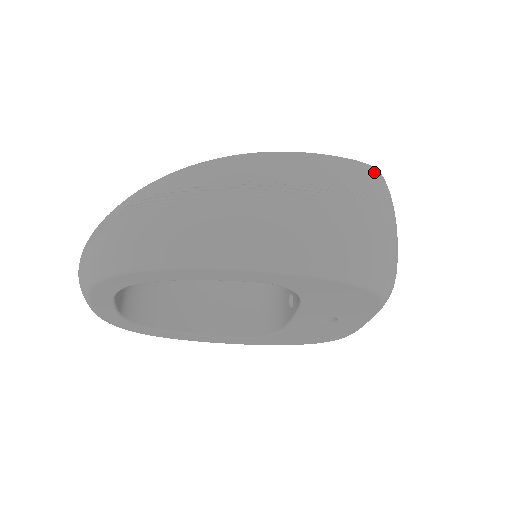
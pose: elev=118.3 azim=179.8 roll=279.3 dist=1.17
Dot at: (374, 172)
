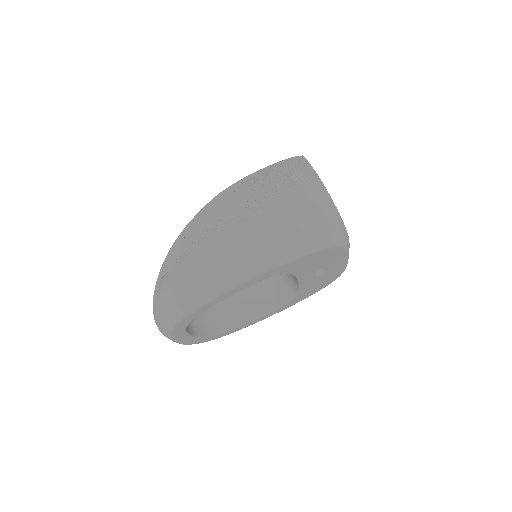
Dot at: (298, 163)
